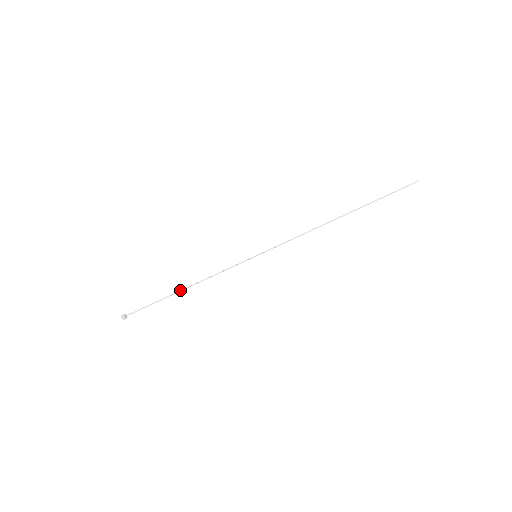
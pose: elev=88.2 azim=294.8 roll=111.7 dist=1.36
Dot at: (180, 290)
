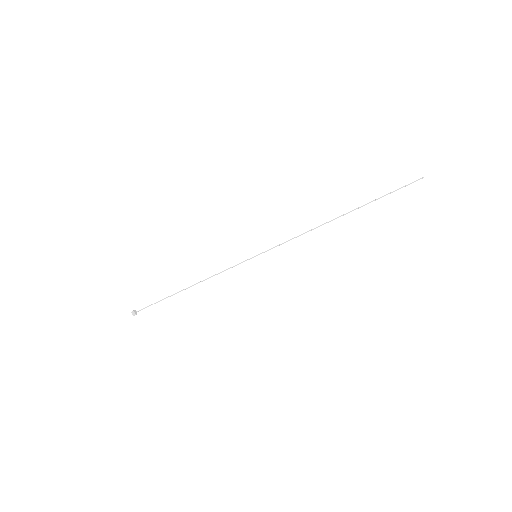
Dot at: occluded
